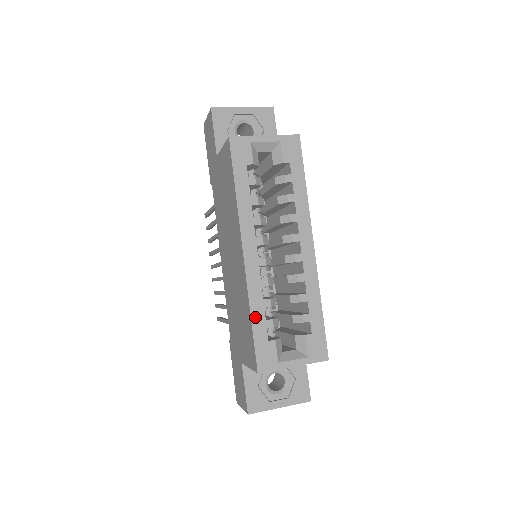
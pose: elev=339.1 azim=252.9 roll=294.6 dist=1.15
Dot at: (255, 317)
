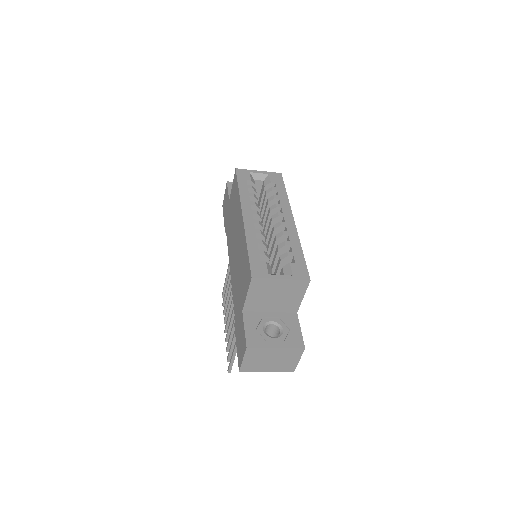
Dot at: (250, 247)
